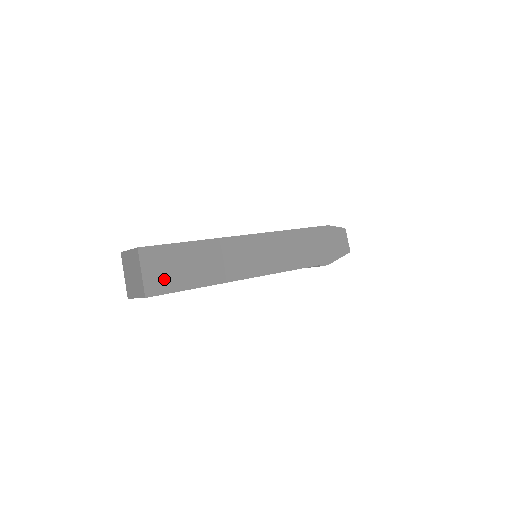
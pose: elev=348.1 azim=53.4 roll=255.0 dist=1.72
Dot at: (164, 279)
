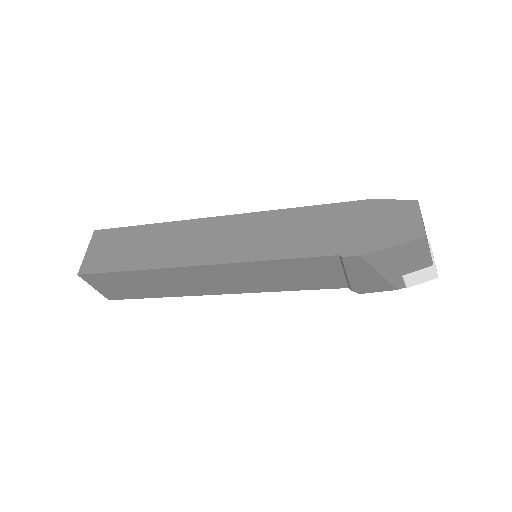
Dot at: (103, 259)
